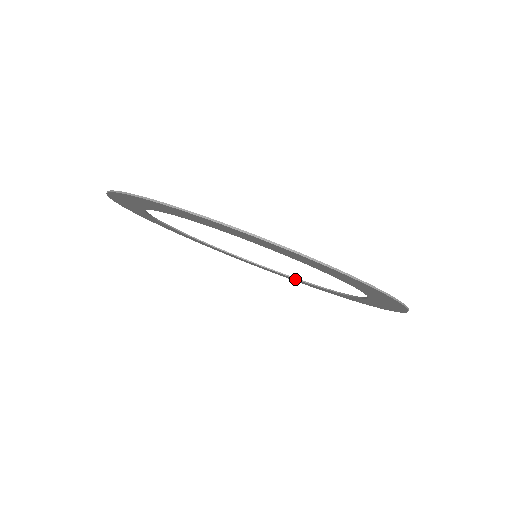
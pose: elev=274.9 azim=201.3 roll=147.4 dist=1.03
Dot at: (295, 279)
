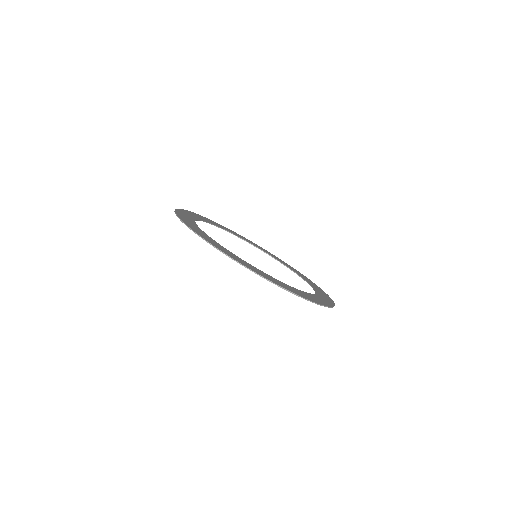
Dot at: occluded
